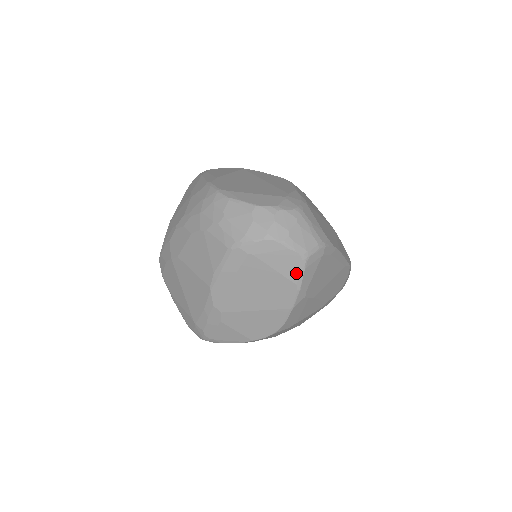
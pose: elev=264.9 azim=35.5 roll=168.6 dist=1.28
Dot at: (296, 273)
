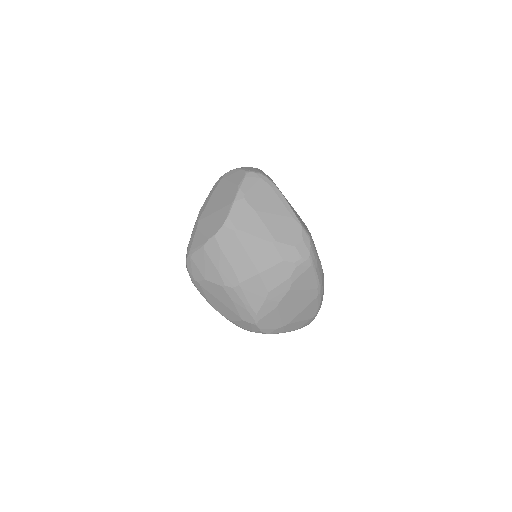
Dot at: (240, 180)
